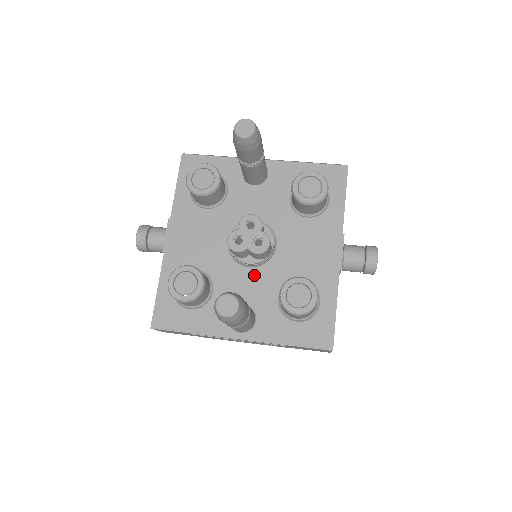
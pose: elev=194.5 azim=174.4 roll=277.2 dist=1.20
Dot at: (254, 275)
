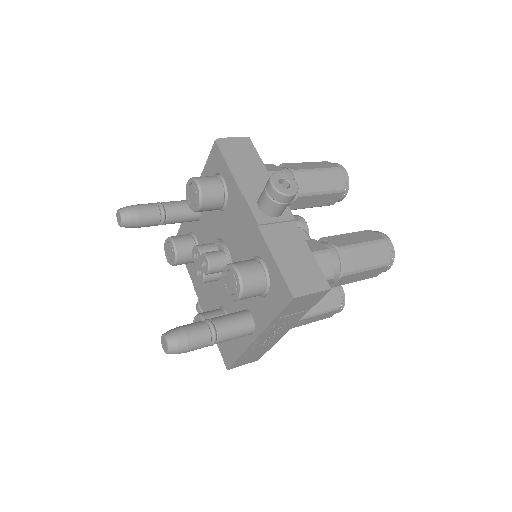
Dot at: occluded
